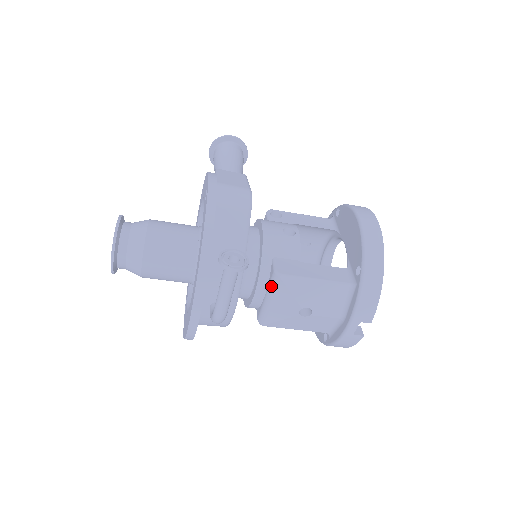
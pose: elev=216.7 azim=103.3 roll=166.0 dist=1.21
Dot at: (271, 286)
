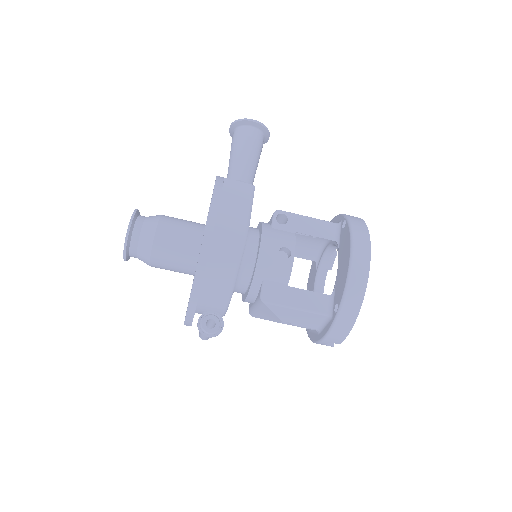
Dot at: (258, 303)
